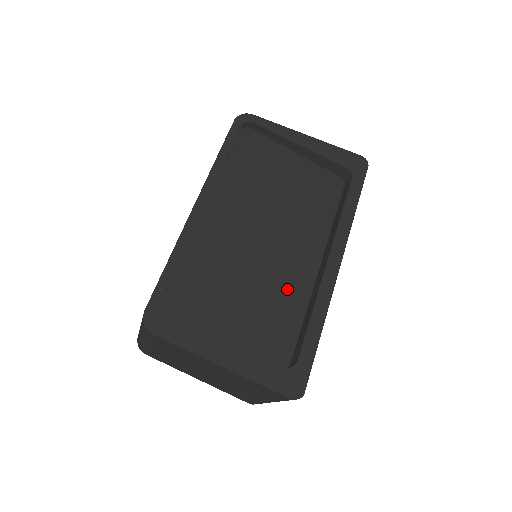
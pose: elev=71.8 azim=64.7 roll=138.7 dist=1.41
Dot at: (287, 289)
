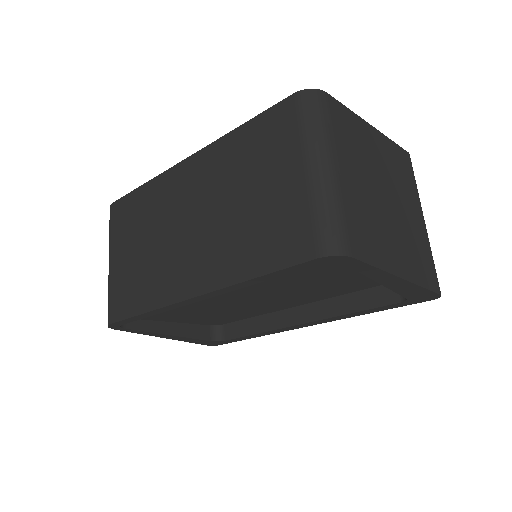
Dot at: (253, 311)
